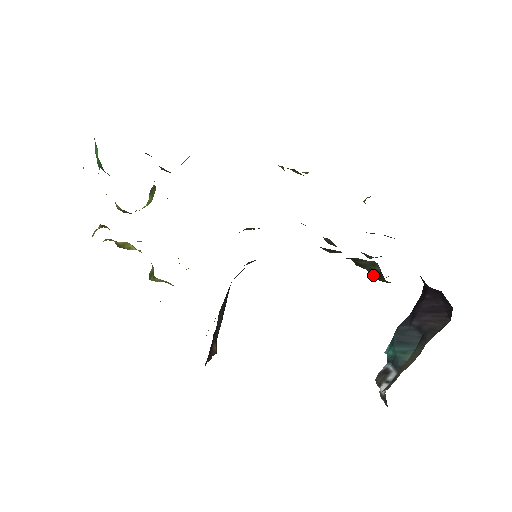
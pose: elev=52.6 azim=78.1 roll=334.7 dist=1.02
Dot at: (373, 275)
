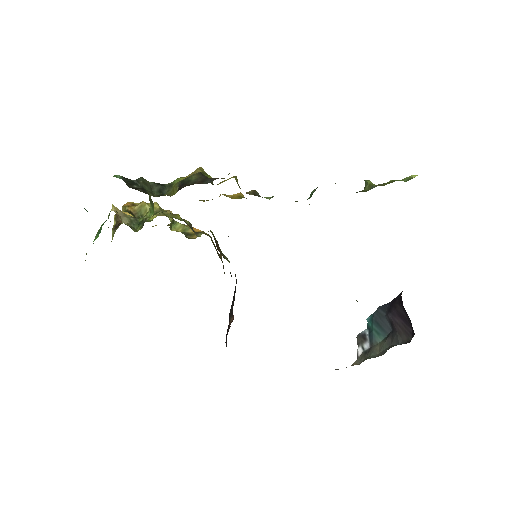
Dot at: occluded
